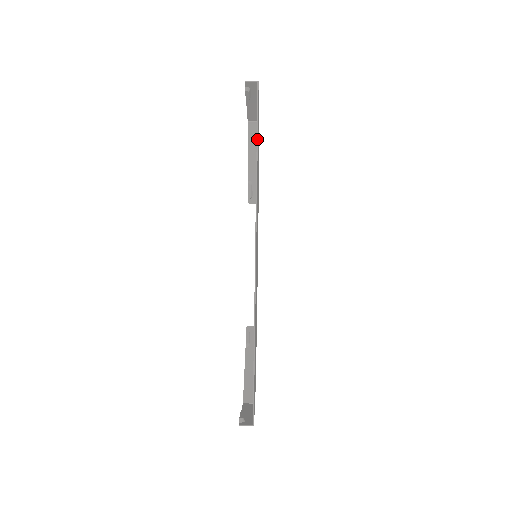
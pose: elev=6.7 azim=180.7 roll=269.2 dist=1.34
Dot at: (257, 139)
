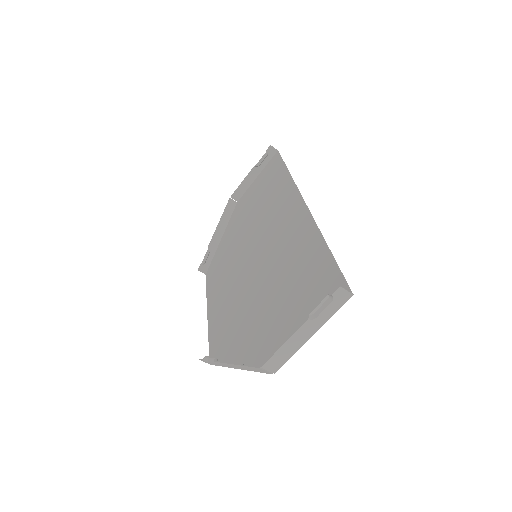
Dot at: occluded
